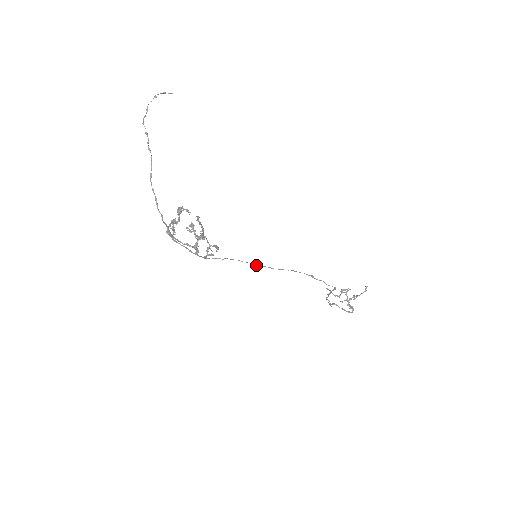
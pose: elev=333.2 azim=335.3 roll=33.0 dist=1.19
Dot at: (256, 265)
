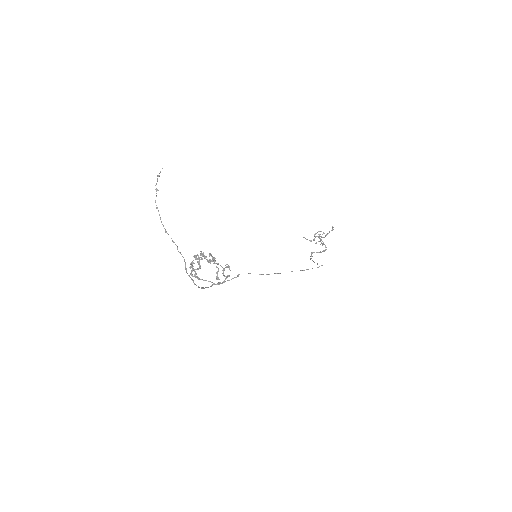
Dot at: occluded
